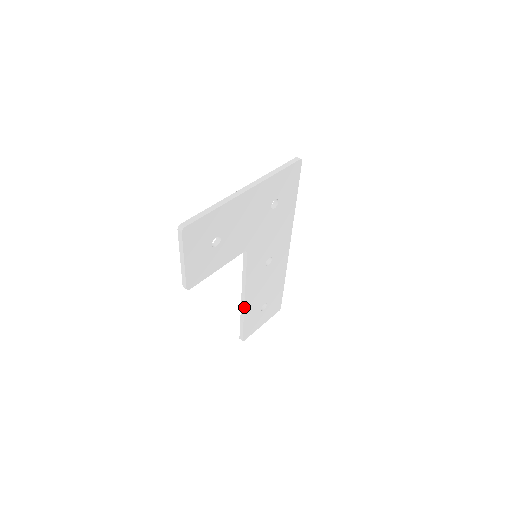
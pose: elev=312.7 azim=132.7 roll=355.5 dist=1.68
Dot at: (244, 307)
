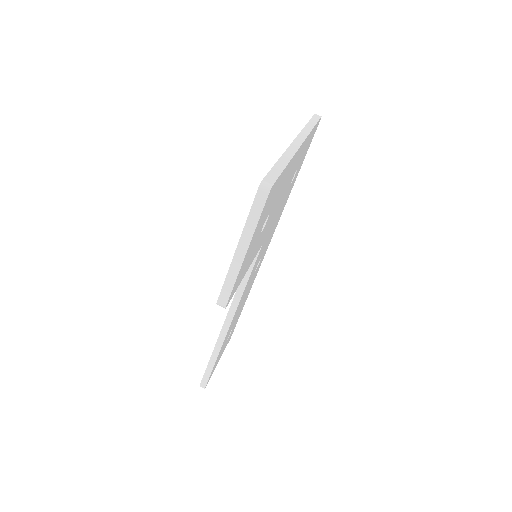
Dot at: (225, 336)
